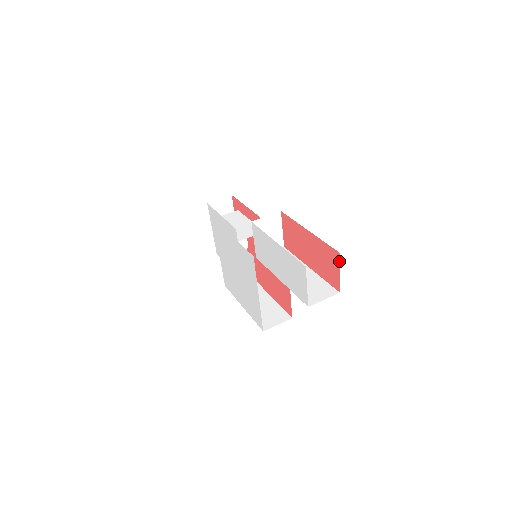
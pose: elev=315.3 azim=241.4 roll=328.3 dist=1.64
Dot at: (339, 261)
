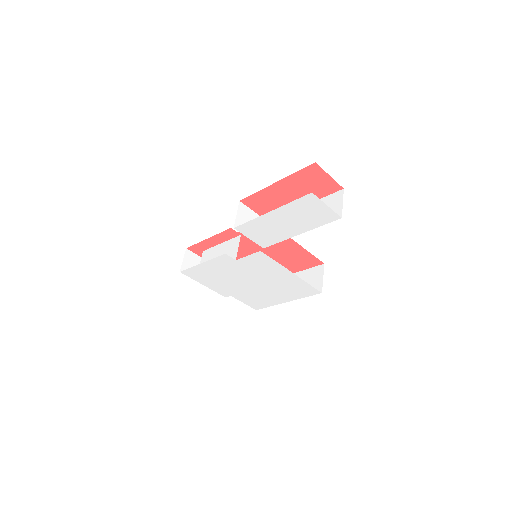
Dot at: (321, 168)
